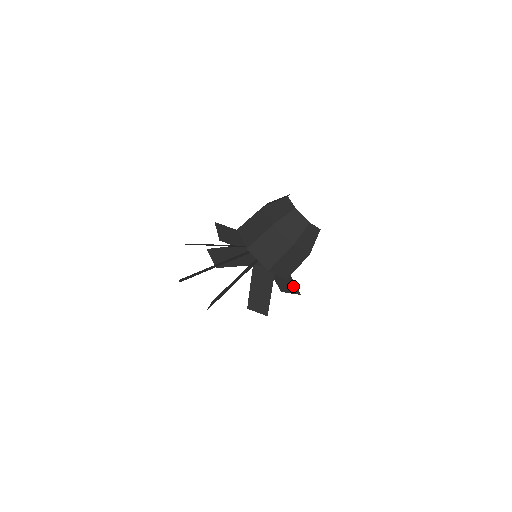
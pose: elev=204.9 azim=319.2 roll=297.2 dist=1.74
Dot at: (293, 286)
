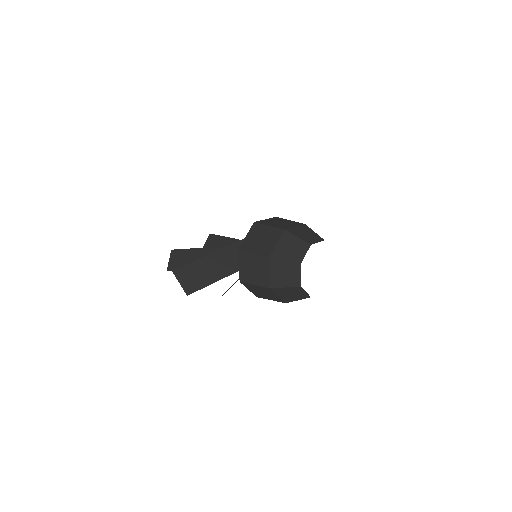
Dot at: occluded
